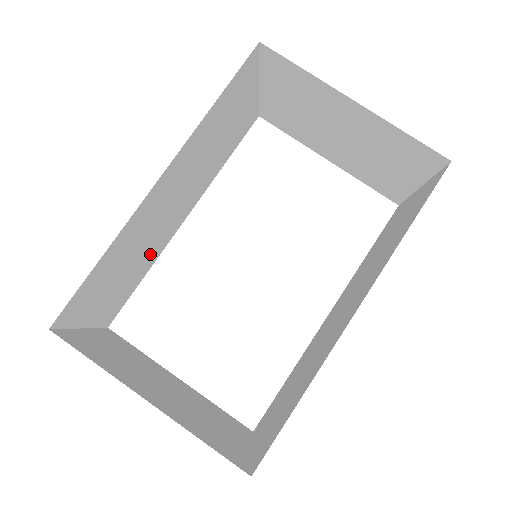
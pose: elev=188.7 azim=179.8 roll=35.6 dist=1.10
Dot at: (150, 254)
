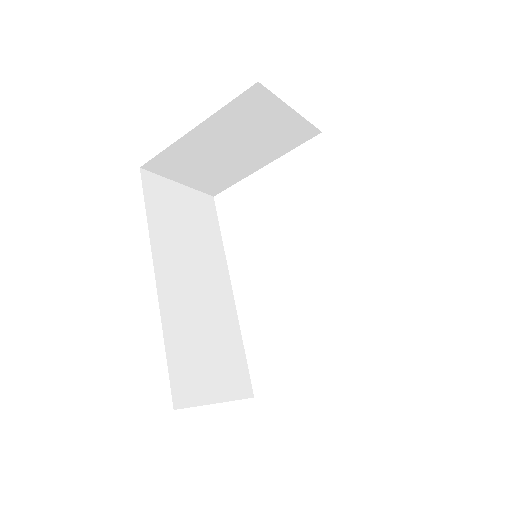
Dot at: (225, 327)
